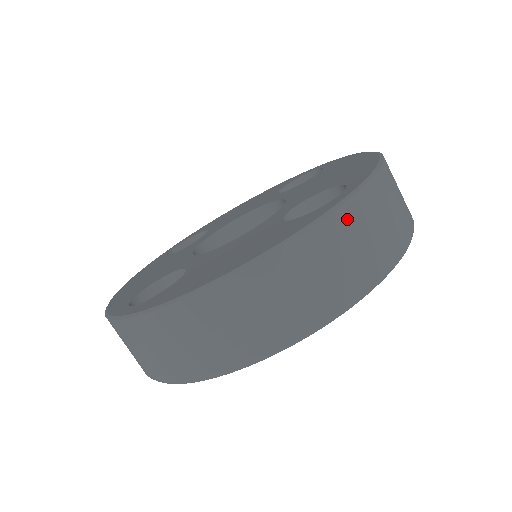
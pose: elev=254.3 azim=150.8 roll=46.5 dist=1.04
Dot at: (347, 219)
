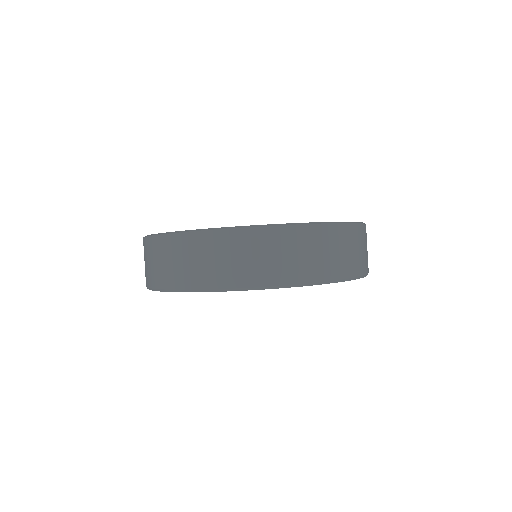
Dot at: (272, 236)
